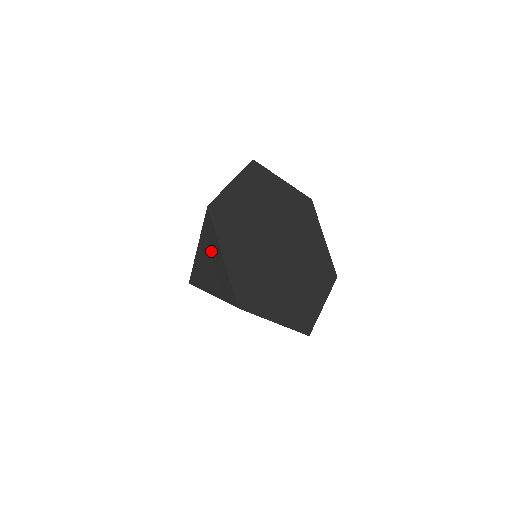
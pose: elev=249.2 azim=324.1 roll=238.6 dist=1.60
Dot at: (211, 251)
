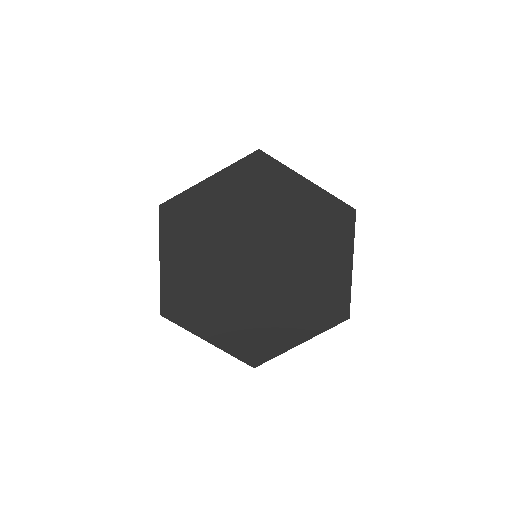
Dot at: occluded
